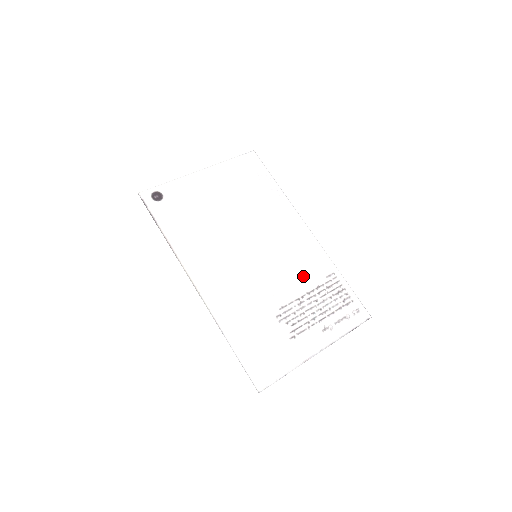
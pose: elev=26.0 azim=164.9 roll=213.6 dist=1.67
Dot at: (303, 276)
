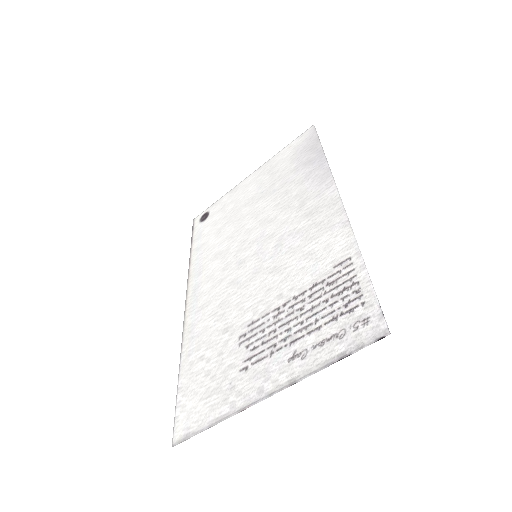
Dot at: (300, 272)
